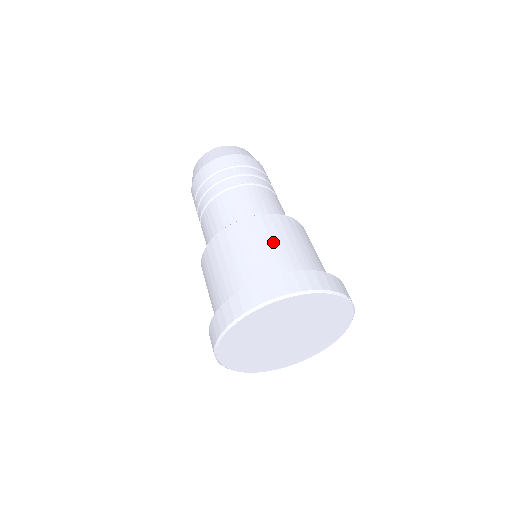
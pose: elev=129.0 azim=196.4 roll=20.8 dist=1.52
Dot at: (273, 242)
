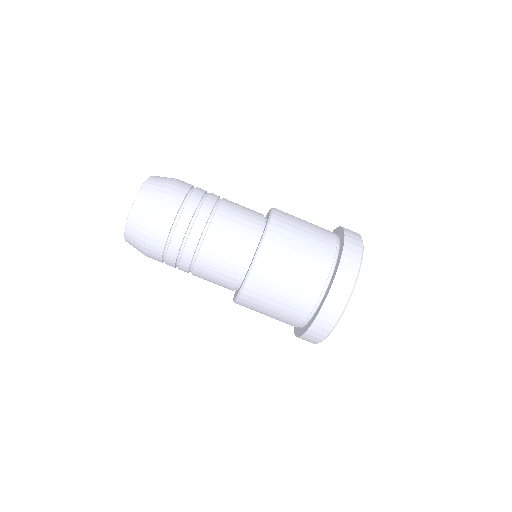
Dot at: (288, 276)
